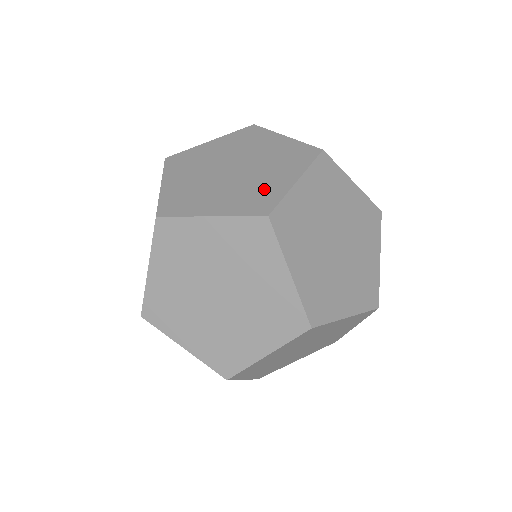
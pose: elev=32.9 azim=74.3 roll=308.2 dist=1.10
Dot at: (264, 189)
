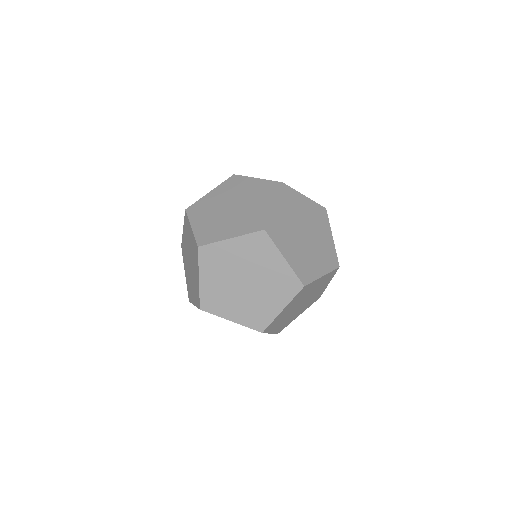
Dot at: (263, 311)
